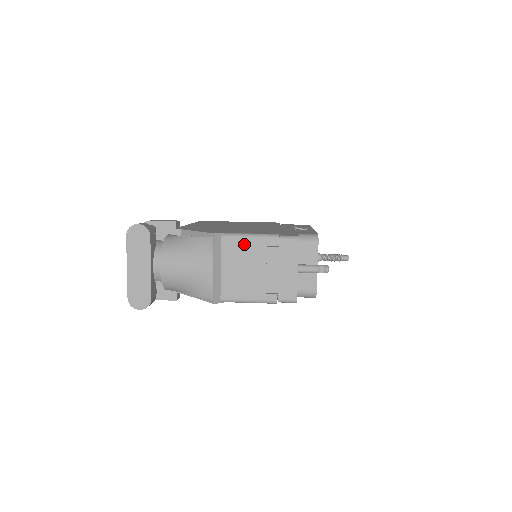
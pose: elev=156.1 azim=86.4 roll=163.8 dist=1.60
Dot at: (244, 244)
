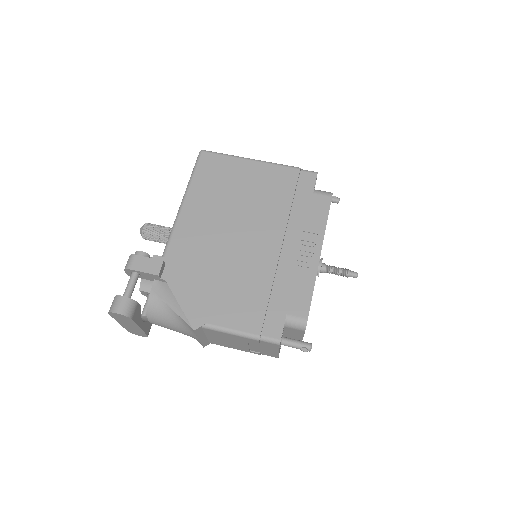
Dot at: (225, 335)
